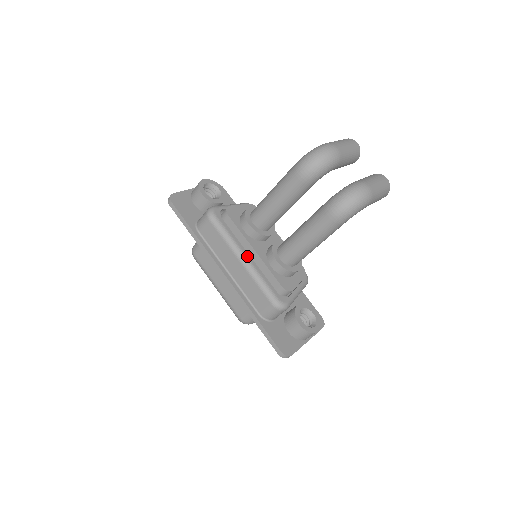
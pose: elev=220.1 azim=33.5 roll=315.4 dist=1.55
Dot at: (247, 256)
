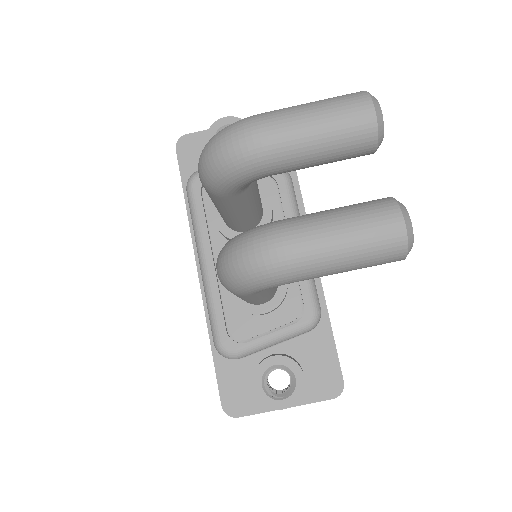
Dot at: (208, 261)
